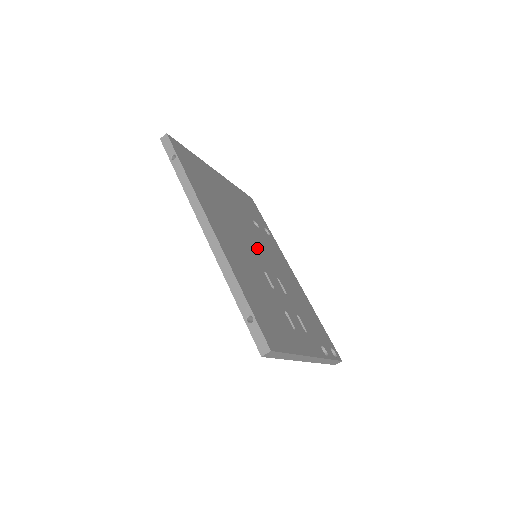
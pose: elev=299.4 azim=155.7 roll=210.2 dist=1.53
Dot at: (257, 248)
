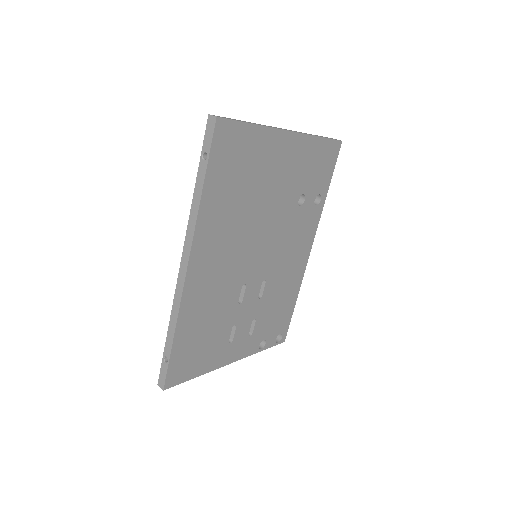
Dot at: (263, 250)
